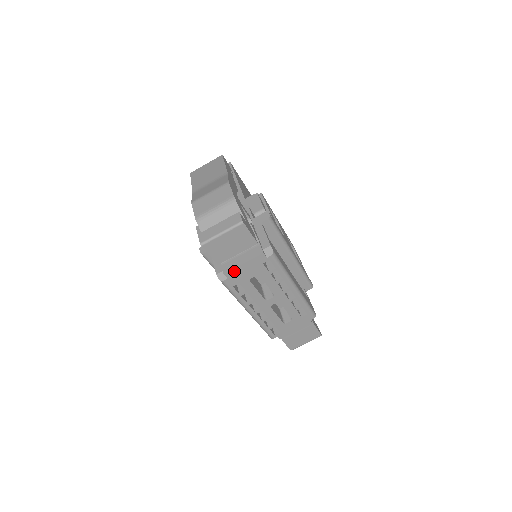
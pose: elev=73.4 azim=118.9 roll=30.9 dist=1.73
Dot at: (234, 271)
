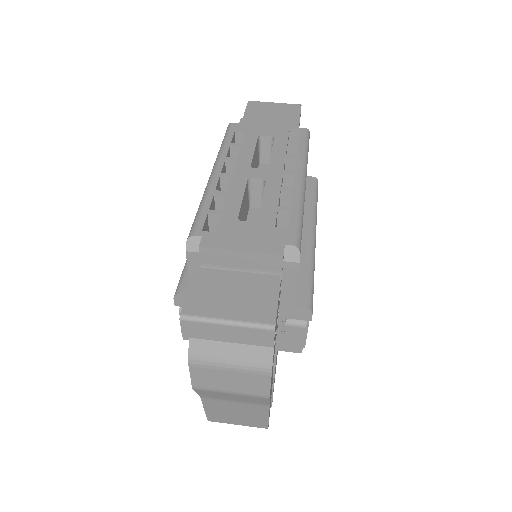
Dot at: (253, 122)
